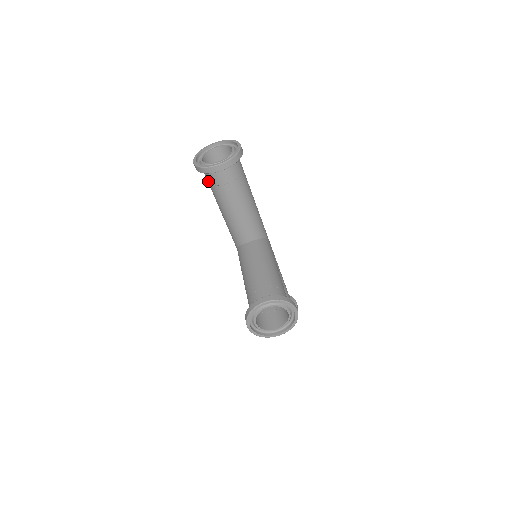
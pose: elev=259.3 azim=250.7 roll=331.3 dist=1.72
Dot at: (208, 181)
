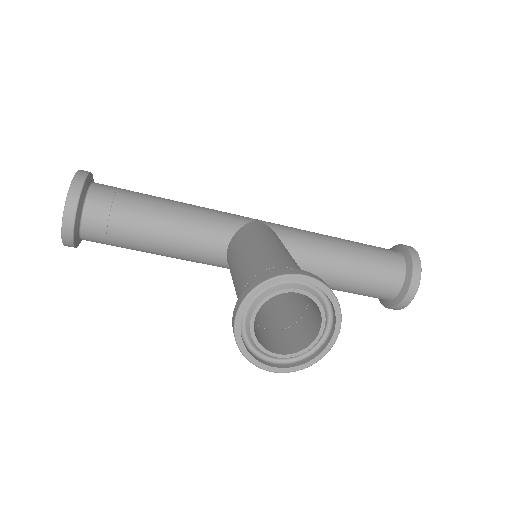
Dot at: occluded
